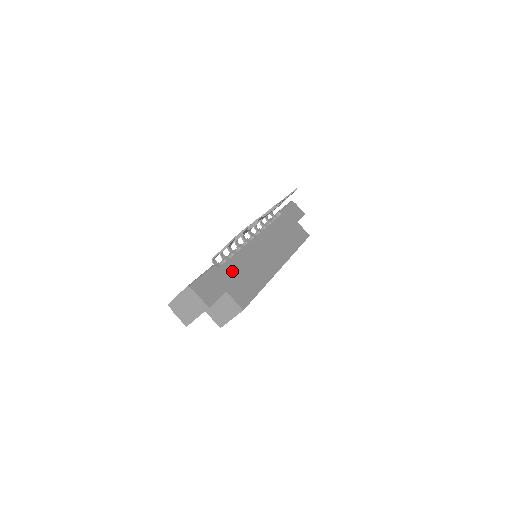
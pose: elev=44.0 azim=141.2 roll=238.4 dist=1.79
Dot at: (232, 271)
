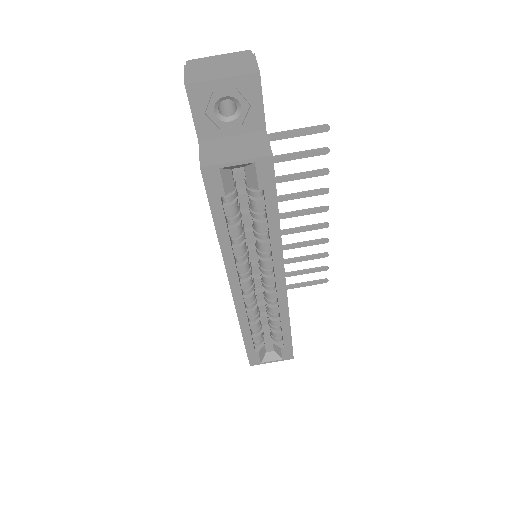
Dot at: occluded
